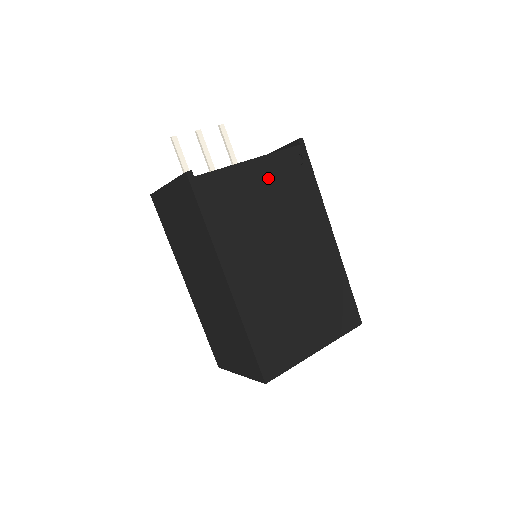
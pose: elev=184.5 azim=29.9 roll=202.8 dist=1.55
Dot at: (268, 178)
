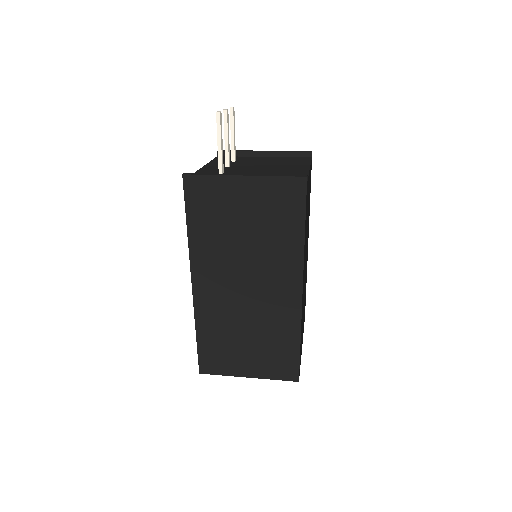
Dot at: (309, 188)
